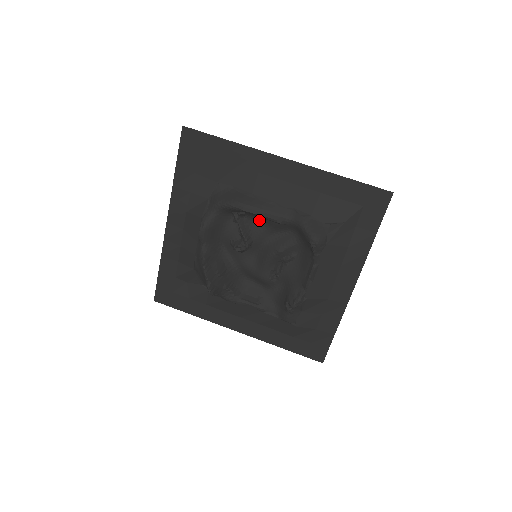
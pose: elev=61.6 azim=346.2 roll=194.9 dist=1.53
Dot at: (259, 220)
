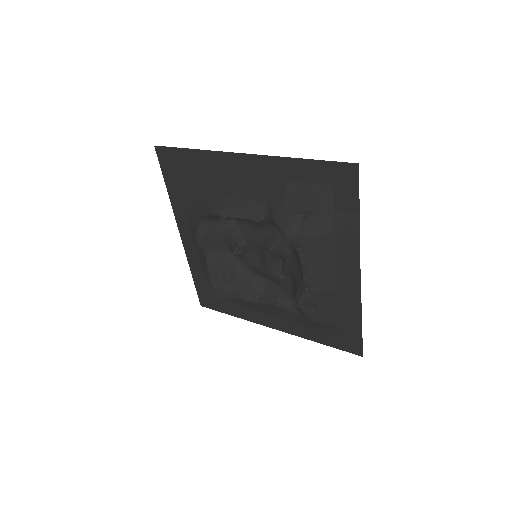
Dot at: (245, 220)
